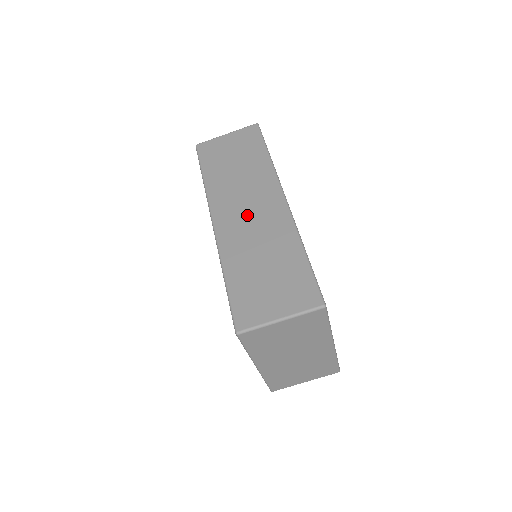
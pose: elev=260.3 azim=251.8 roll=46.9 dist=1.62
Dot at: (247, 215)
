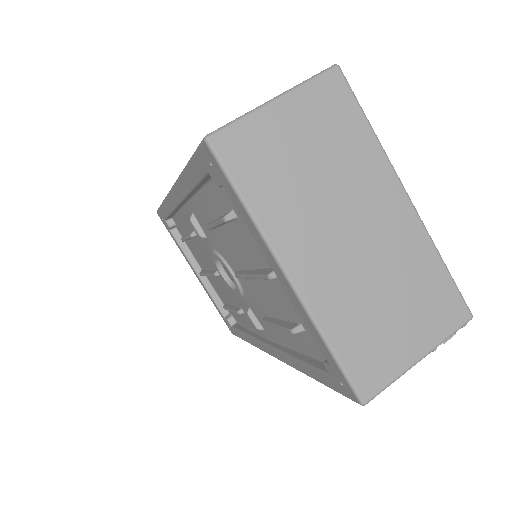
Dot at: occluded
